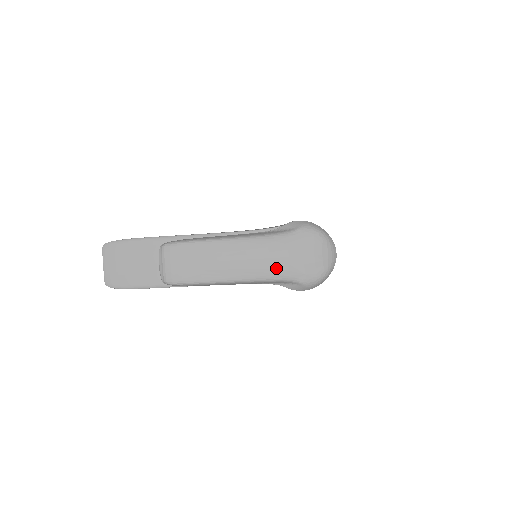
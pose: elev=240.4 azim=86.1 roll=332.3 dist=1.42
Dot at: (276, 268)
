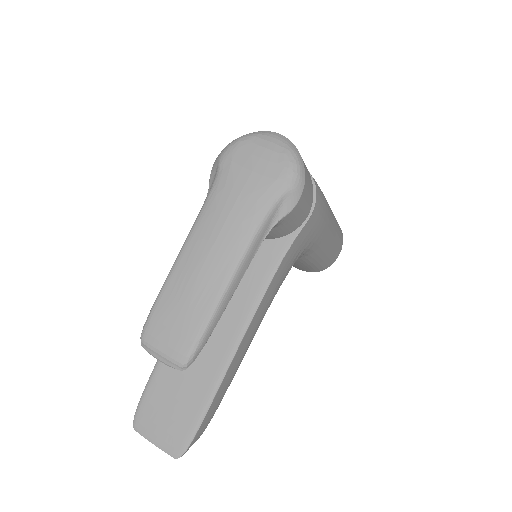
Dot at: (246, 212)
